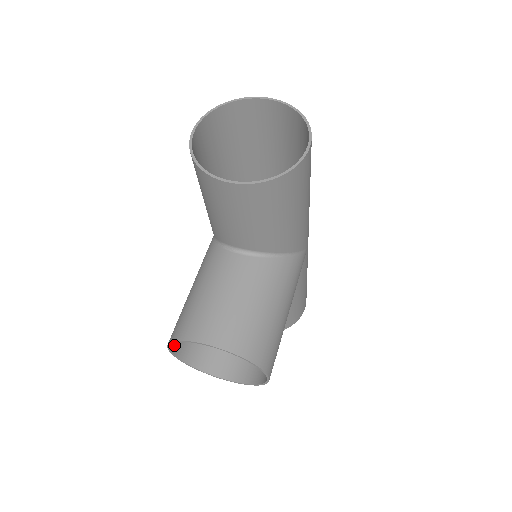
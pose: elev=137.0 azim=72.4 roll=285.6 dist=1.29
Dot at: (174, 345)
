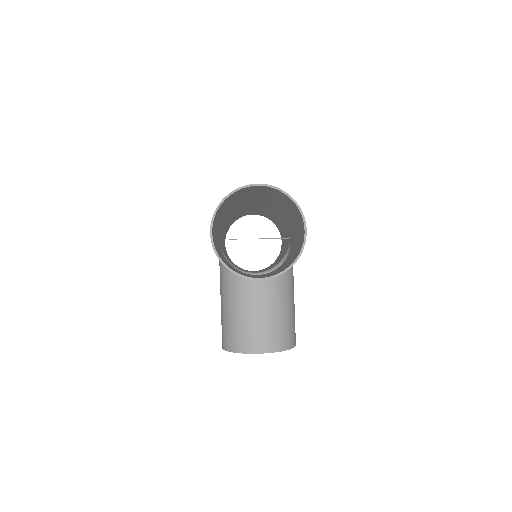
Dot at: occluded
